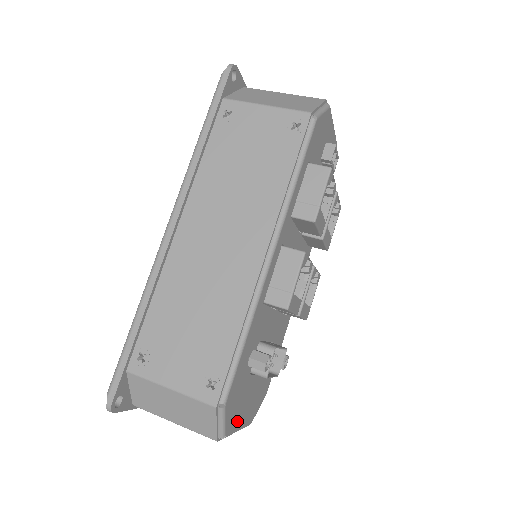
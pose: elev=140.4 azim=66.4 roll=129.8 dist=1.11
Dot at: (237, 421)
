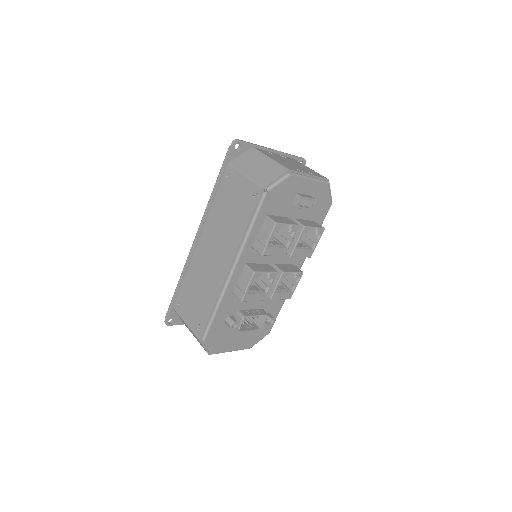
Dot at: (226, 347)
